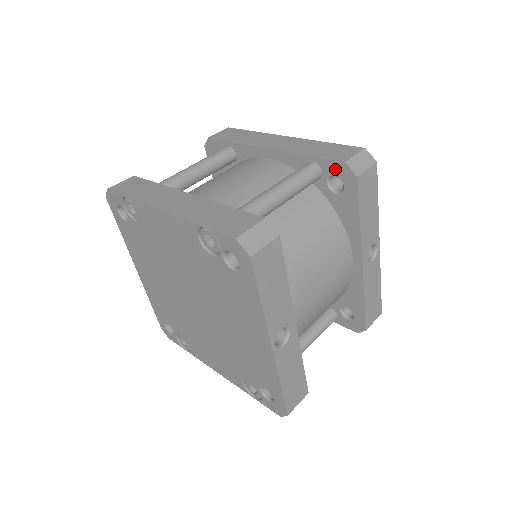
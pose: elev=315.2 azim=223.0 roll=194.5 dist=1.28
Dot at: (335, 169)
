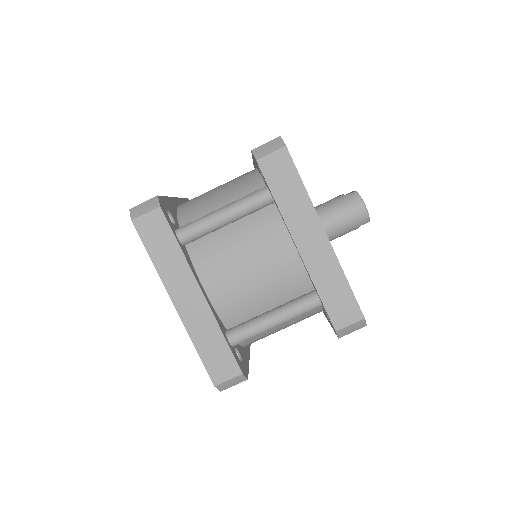
Dot at: occluded
